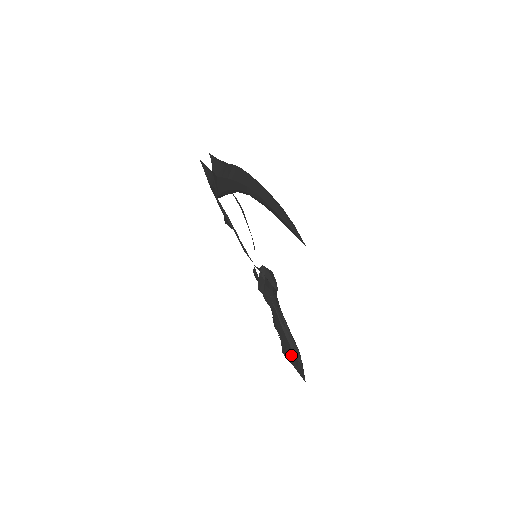
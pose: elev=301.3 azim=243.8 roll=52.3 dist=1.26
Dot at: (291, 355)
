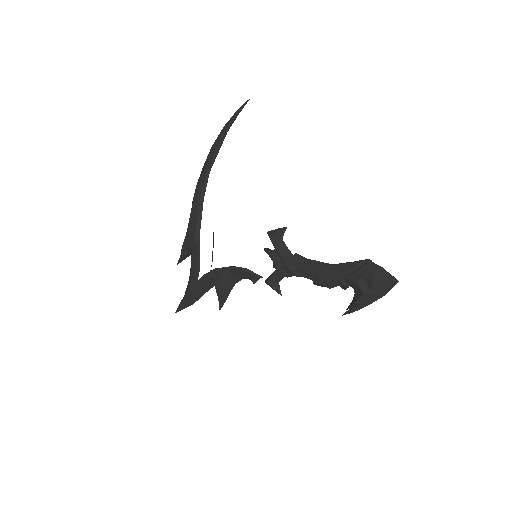
Dot at: (357, 275)
